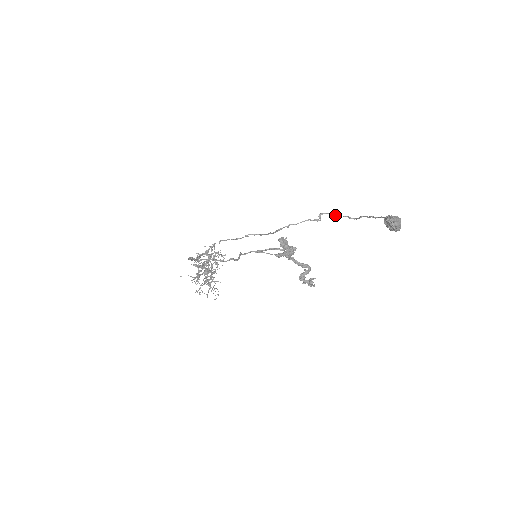
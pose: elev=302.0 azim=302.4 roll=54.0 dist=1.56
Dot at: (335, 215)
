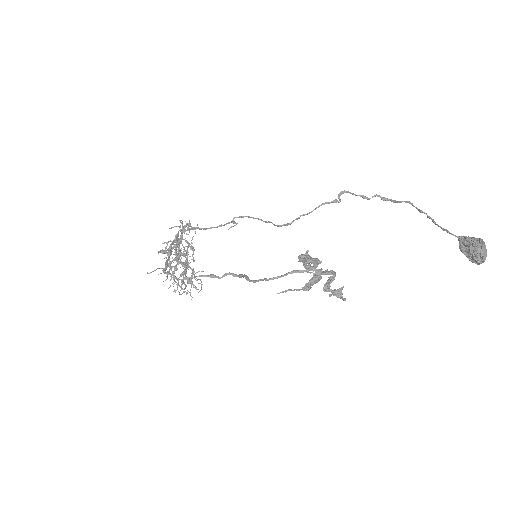
Dot at: (362, 196)
